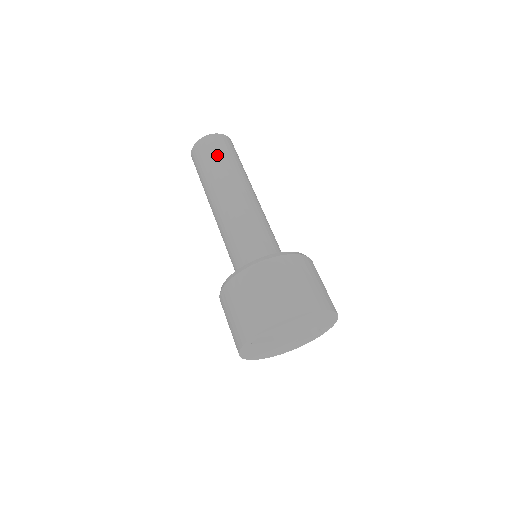
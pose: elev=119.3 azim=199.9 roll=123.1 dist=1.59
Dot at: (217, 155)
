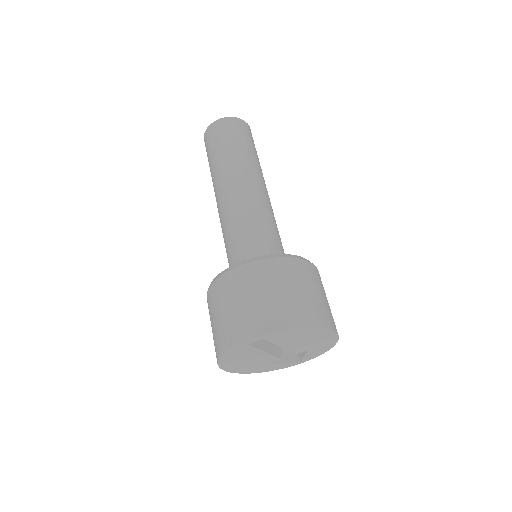
Dot at: (243, 140)
